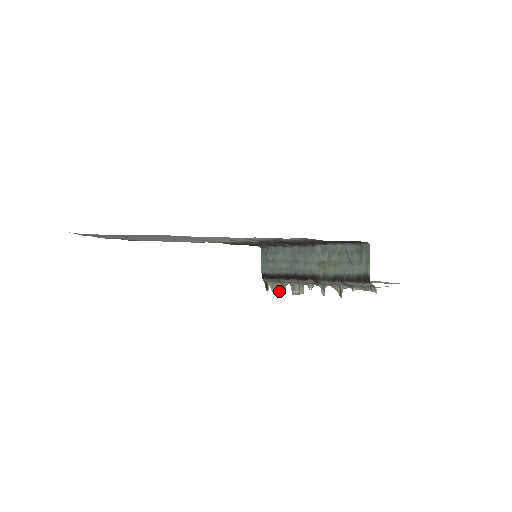
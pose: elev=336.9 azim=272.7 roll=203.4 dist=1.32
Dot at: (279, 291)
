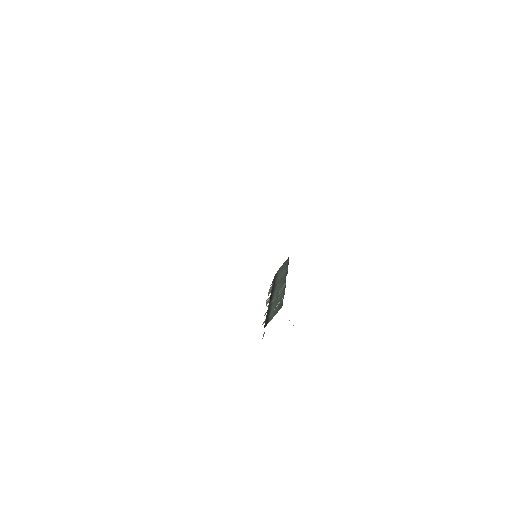
Dot at: (269, 292)
